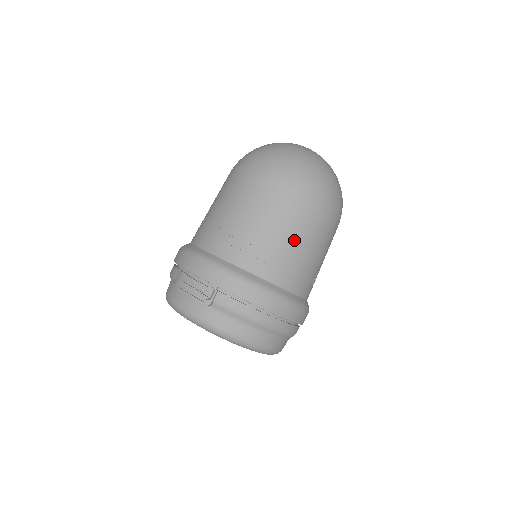
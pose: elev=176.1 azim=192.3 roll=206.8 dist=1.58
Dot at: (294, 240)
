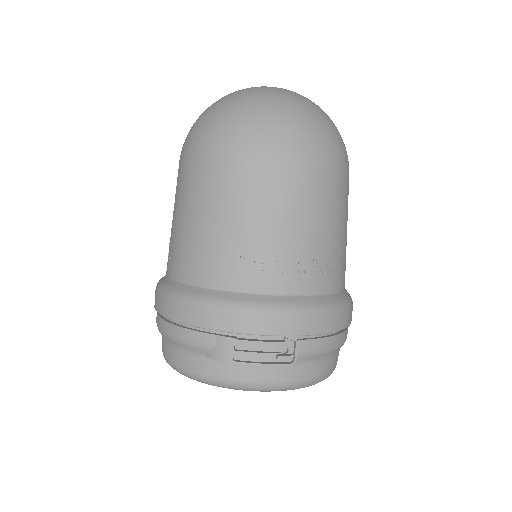
Dot at: (341, 228)
